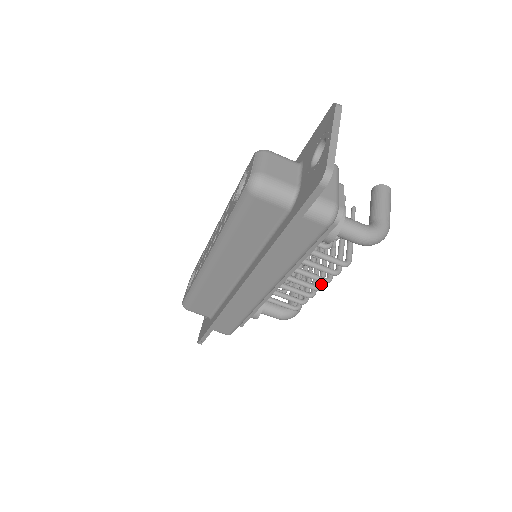
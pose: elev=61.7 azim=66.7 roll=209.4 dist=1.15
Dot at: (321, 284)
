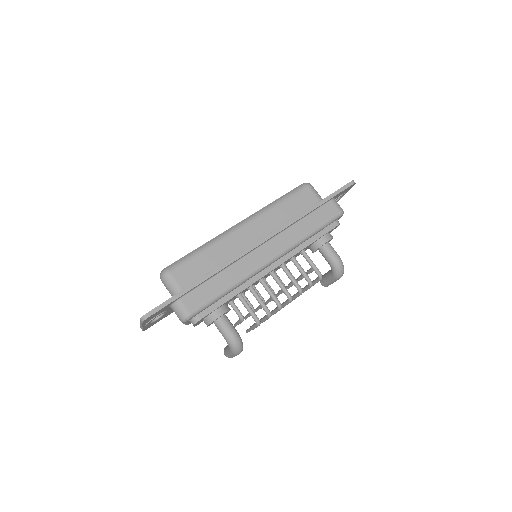
Dot at: (291, 298)
